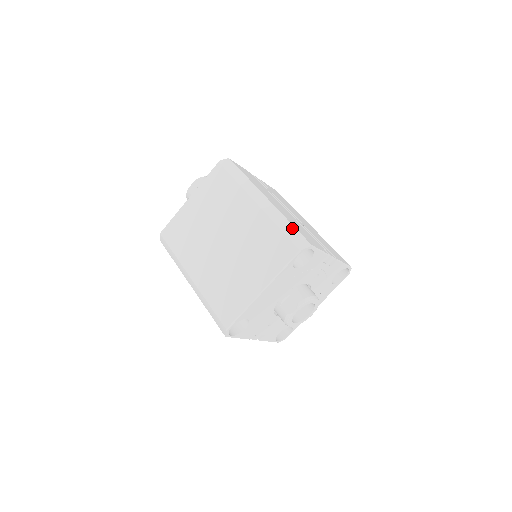
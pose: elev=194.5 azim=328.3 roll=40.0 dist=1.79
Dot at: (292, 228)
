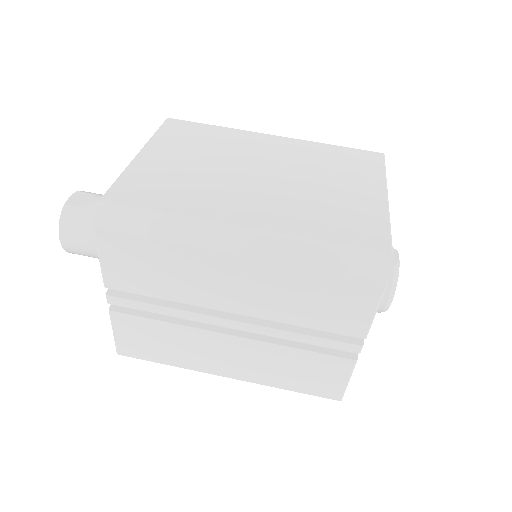
Dot at: occluded
